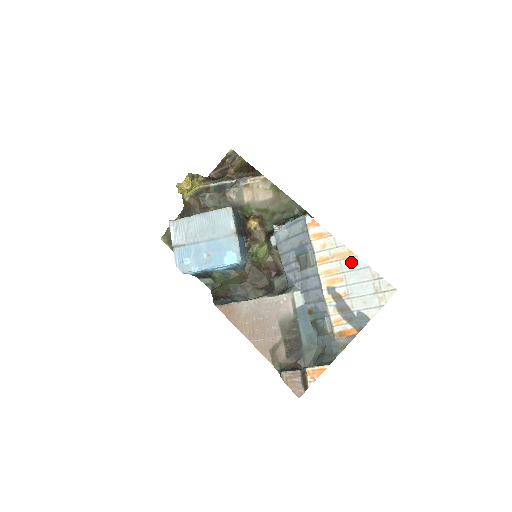
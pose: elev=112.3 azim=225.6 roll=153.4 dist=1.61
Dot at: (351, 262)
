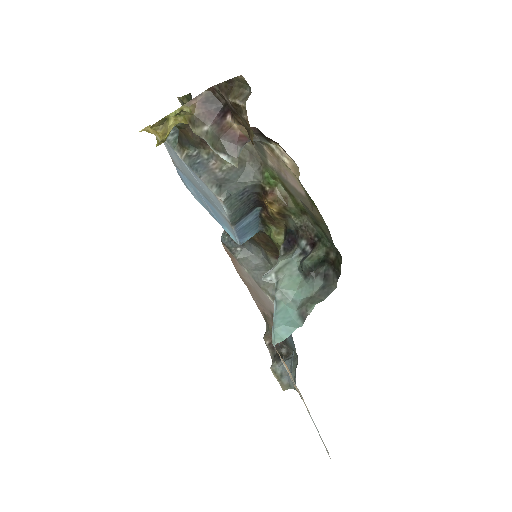
Dot at: (307, 409)
